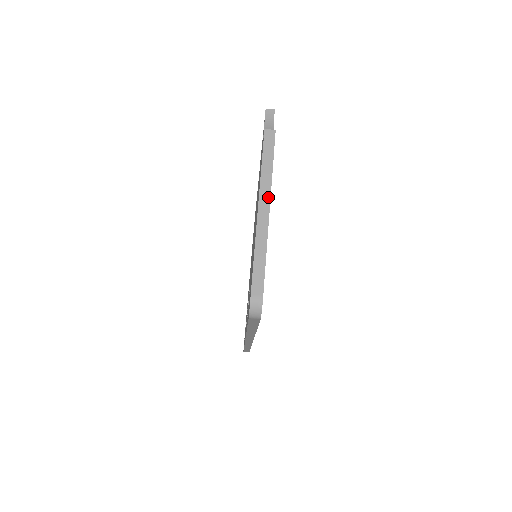
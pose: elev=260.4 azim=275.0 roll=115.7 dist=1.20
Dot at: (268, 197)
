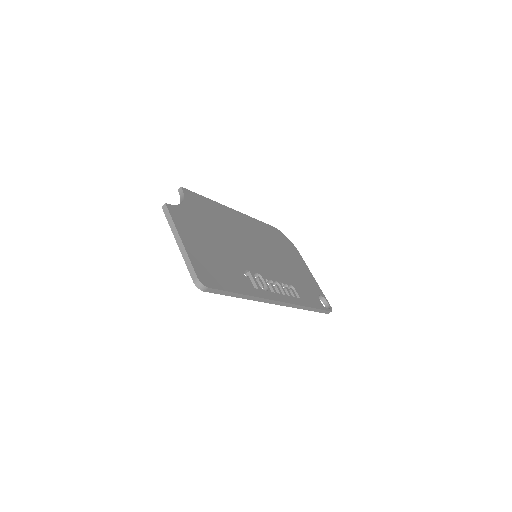
Dot at: (177, 234)
